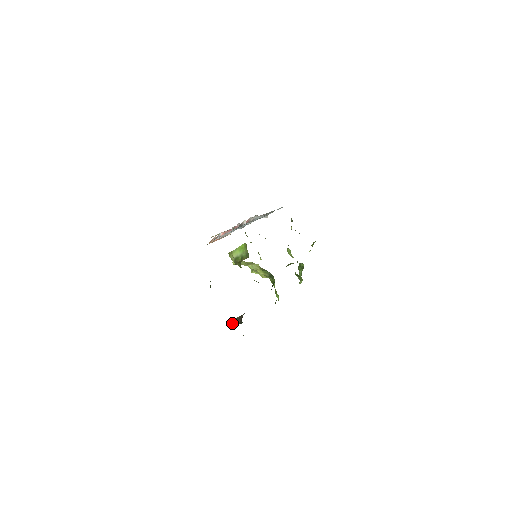
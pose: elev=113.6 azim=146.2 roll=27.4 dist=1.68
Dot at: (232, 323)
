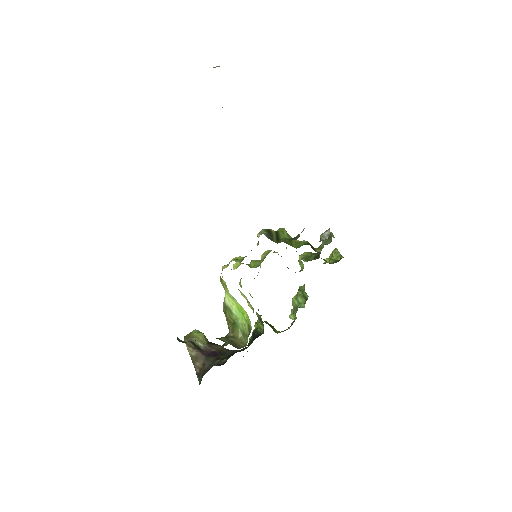
Dot at: (187, 349)
